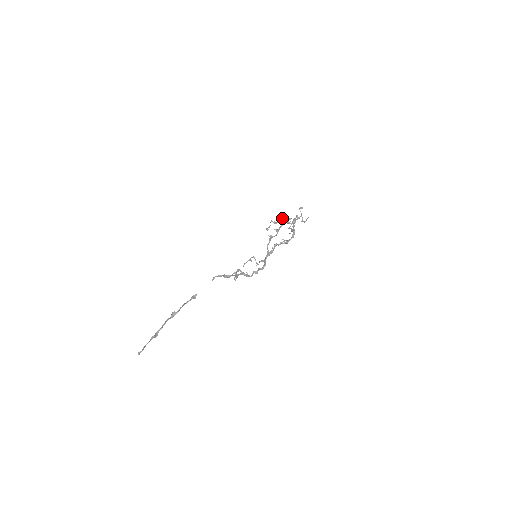
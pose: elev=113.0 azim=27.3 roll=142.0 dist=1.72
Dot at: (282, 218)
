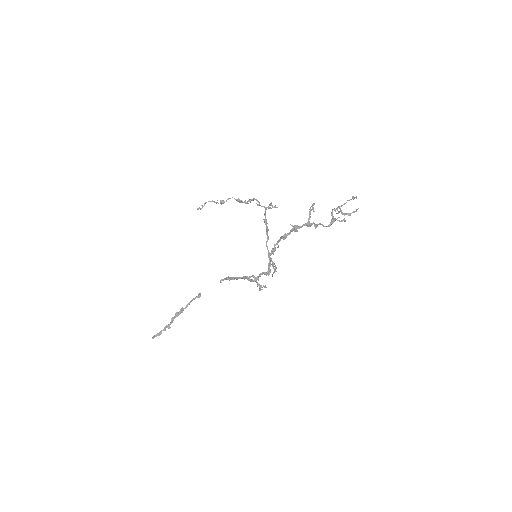
Dot at: (245, 200)
